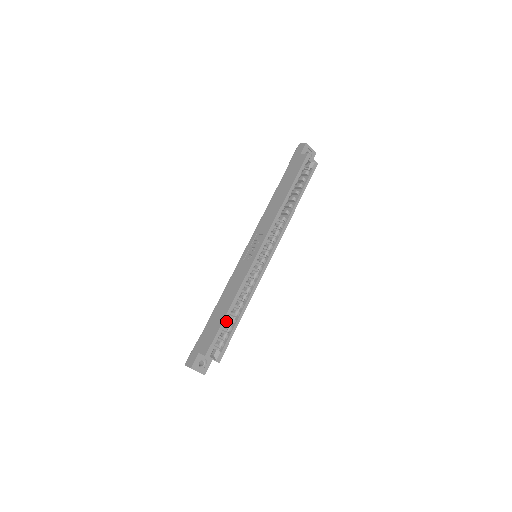
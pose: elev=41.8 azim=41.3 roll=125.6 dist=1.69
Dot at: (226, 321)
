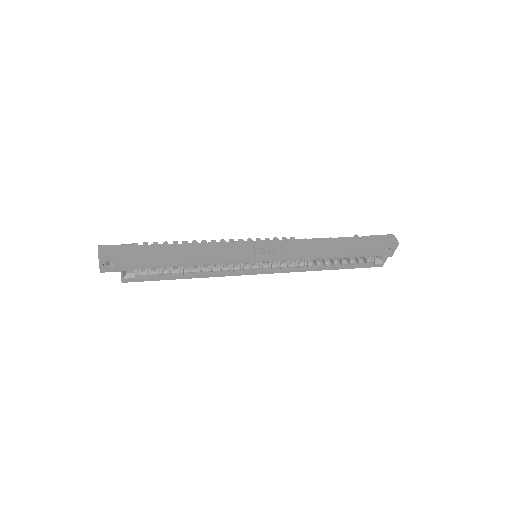
Dot at: occluded
